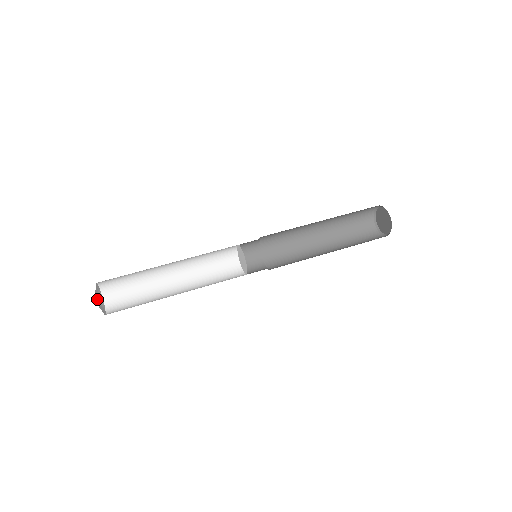
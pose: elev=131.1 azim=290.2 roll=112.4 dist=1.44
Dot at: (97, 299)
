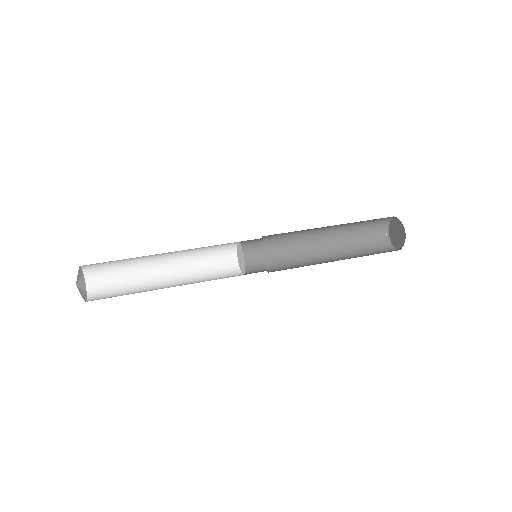
Dot at: (78, 281)
